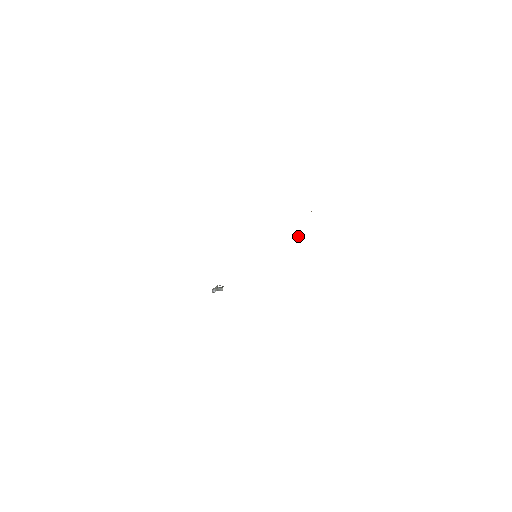
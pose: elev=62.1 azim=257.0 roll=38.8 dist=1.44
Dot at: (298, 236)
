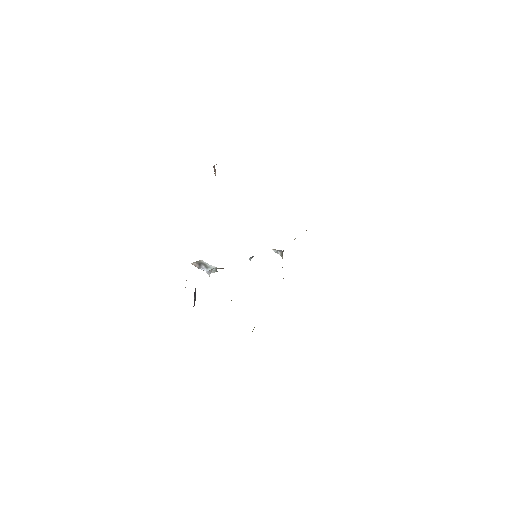
Dot at: (279, 250)
